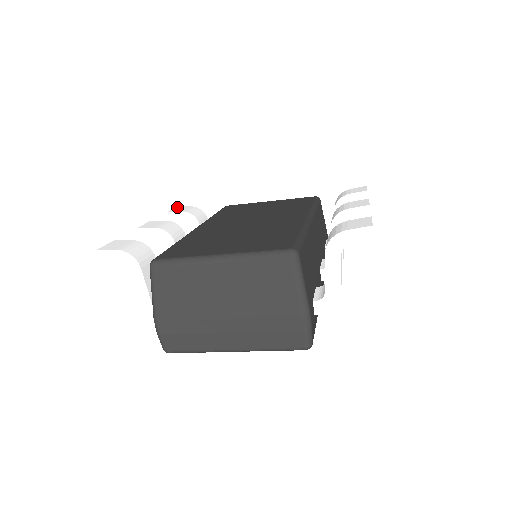
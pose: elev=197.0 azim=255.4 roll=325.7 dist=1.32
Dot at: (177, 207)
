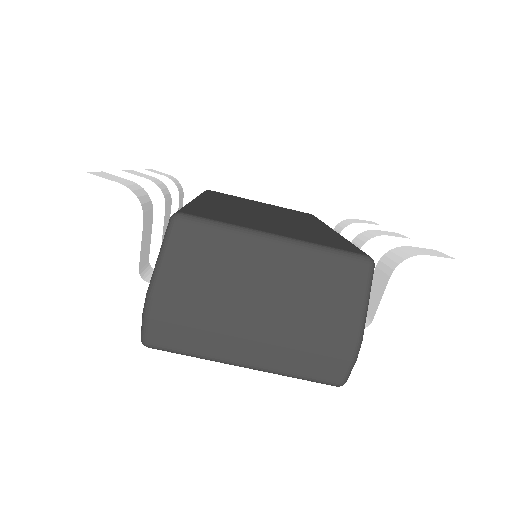
Dot at: (152, 169)
